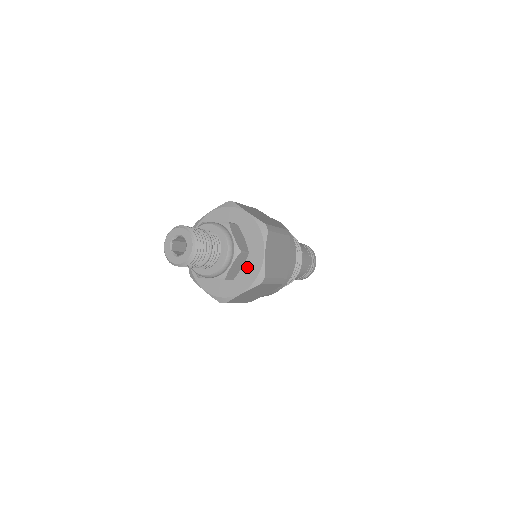
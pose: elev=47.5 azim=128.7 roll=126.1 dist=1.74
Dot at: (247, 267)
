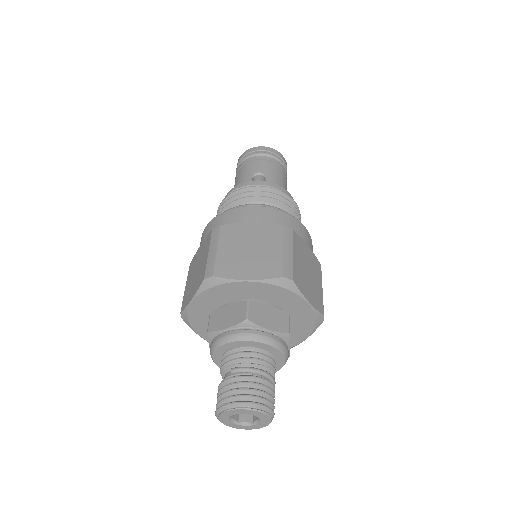
Dot at: occluded
